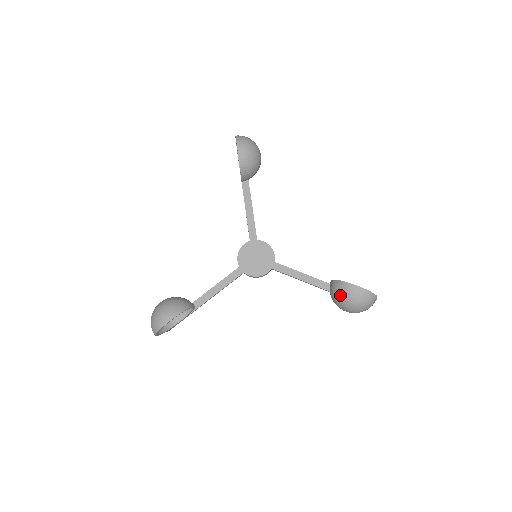
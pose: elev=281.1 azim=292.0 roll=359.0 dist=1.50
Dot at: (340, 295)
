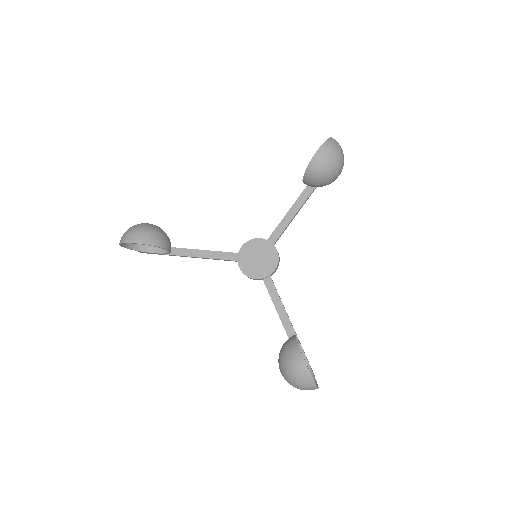
Dot at: (285, 353)
